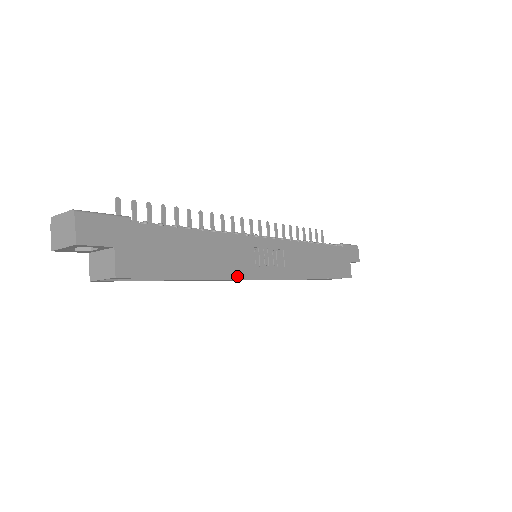
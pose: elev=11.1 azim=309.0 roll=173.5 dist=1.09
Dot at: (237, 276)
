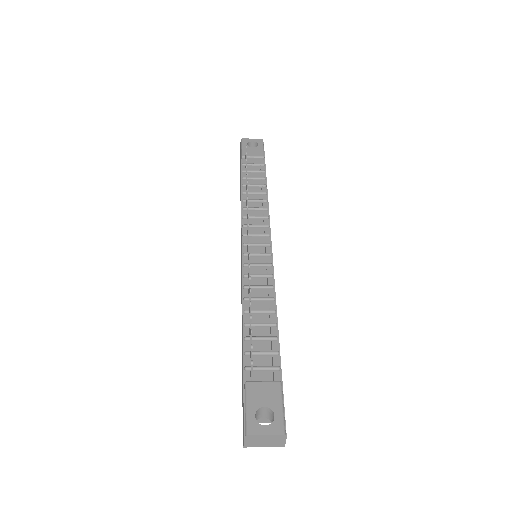
Dot at: occluded
